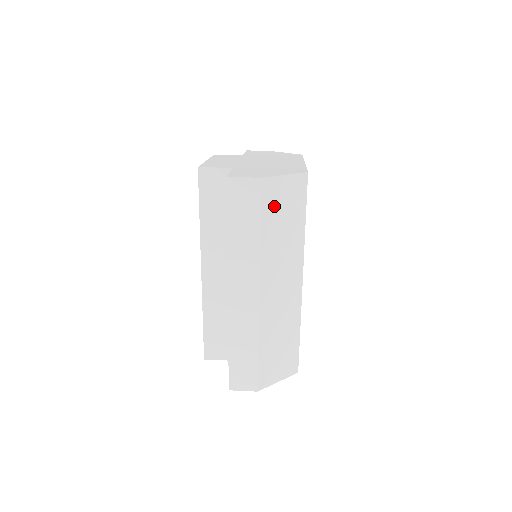
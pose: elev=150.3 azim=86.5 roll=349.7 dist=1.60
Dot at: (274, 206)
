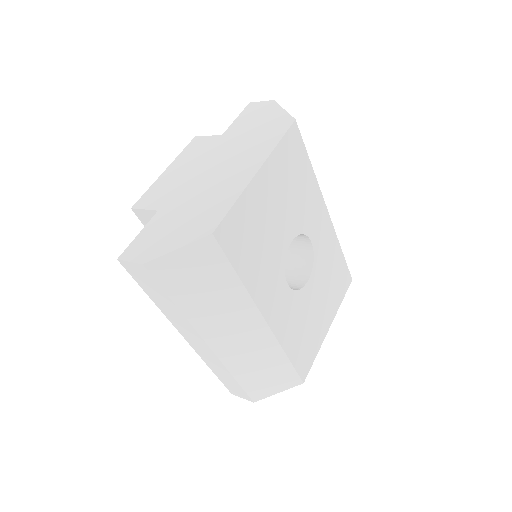
Dot at: (180, 279)
